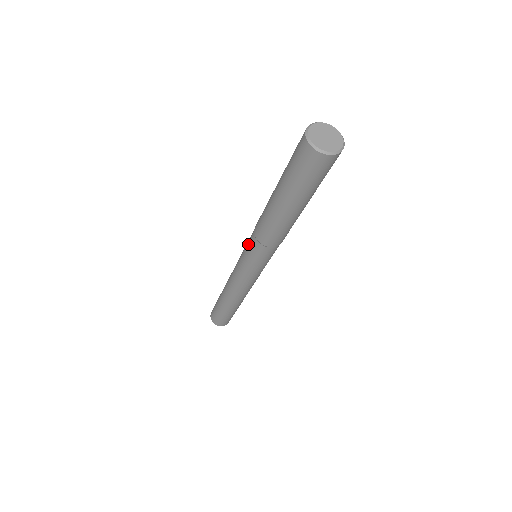
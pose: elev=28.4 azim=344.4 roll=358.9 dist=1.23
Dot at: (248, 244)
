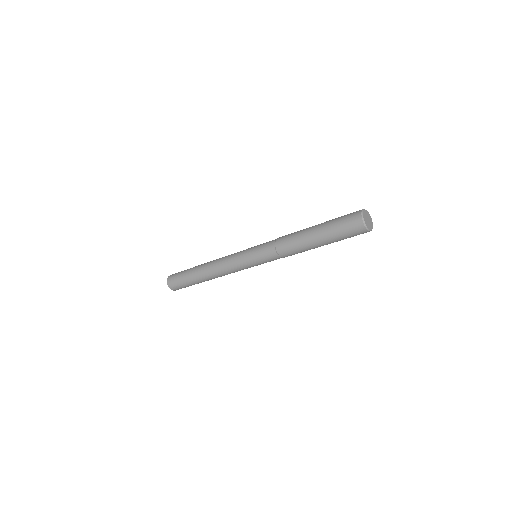
Dot at: (264, 243)
